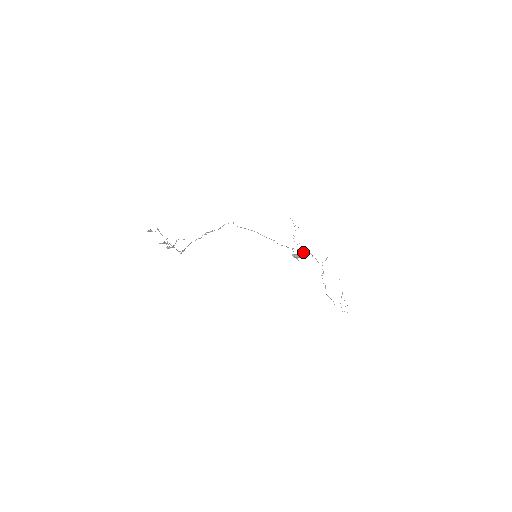
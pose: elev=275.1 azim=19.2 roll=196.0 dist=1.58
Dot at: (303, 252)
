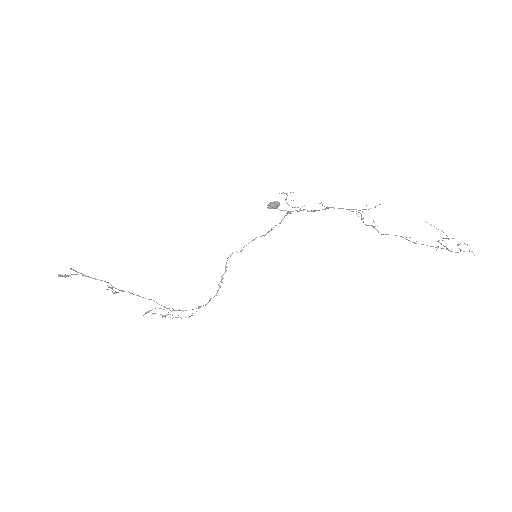
Dot at: (313, 211)
